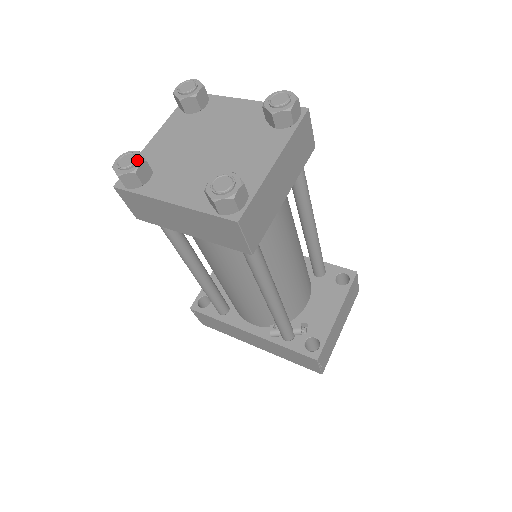
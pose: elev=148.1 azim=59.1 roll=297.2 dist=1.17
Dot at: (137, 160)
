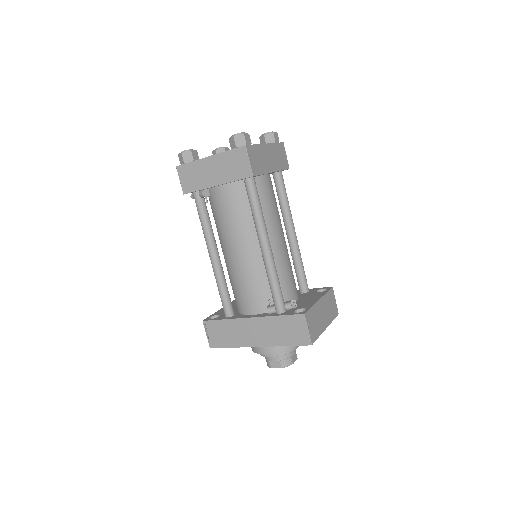
Dot at: (193, 150)
